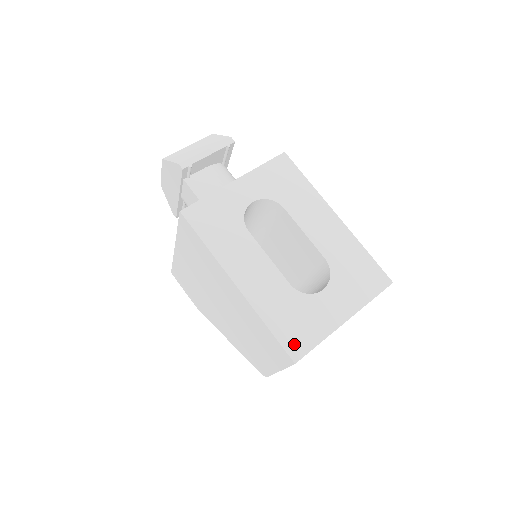
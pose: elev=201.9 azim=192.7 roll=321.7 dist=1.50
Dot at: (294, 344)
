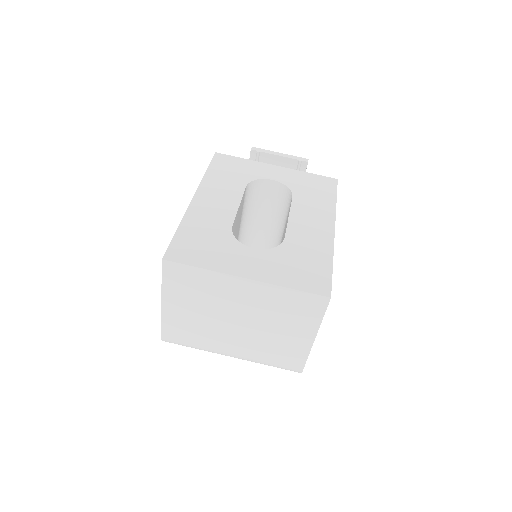
Dot at: (180, 251)
